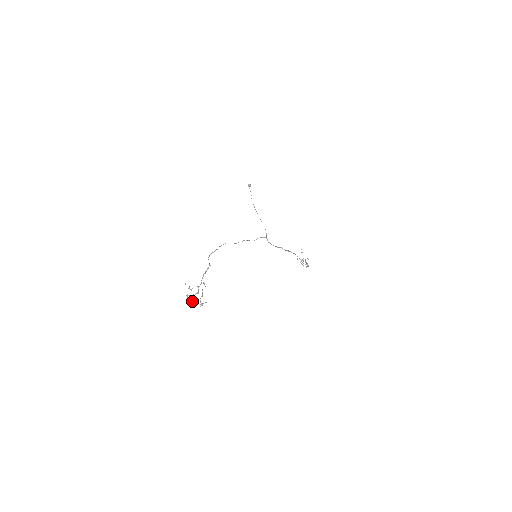
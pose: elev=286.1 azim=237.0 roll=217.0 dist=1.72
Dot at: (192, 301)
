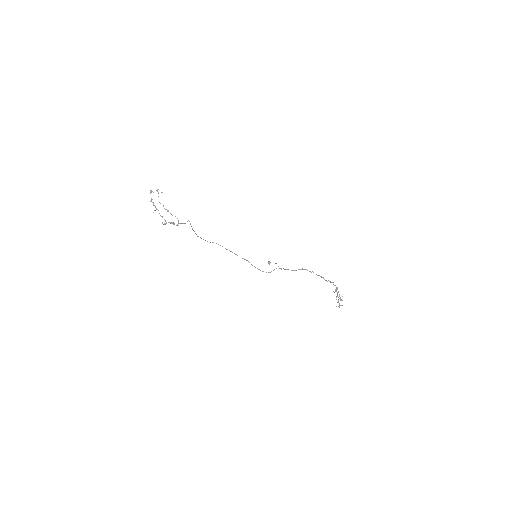
Dot at: occluded
